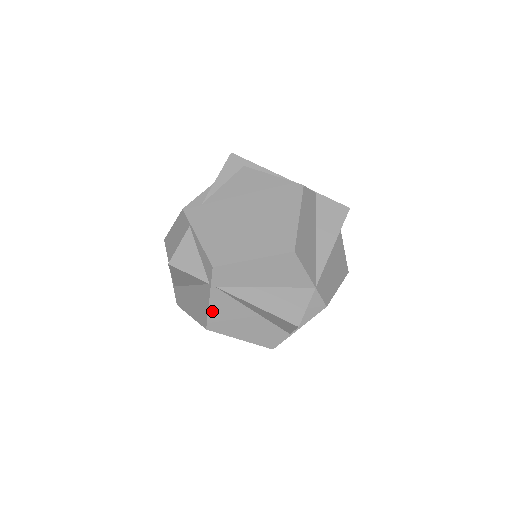
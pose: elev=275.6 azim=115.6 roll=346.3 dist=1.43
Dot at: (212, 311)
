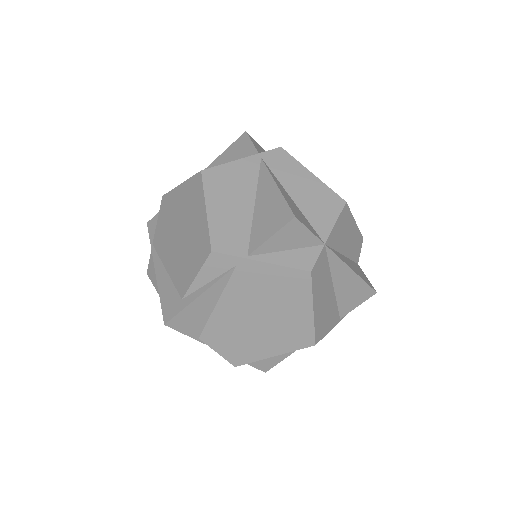
Dot at: (230, 166)
